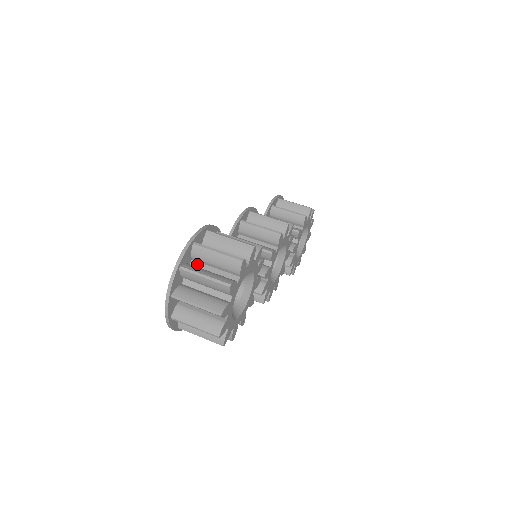
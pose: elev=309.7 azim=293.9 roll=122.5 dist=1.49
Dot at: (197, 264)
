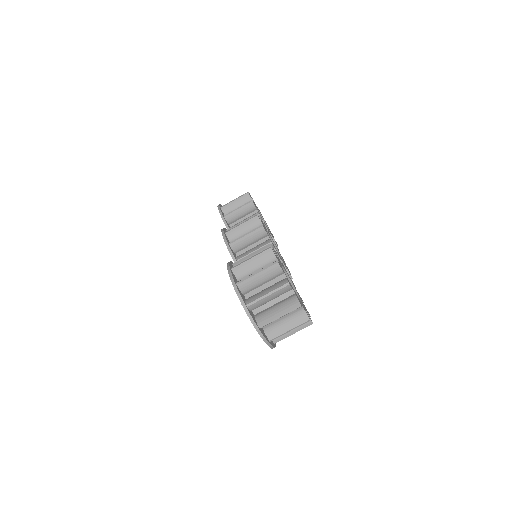
Dot at: (250, 294)
